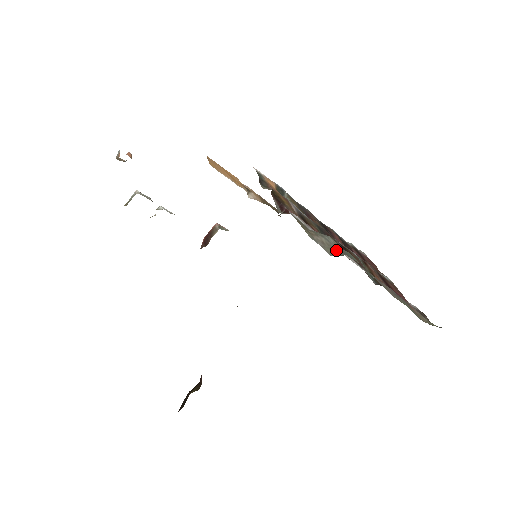
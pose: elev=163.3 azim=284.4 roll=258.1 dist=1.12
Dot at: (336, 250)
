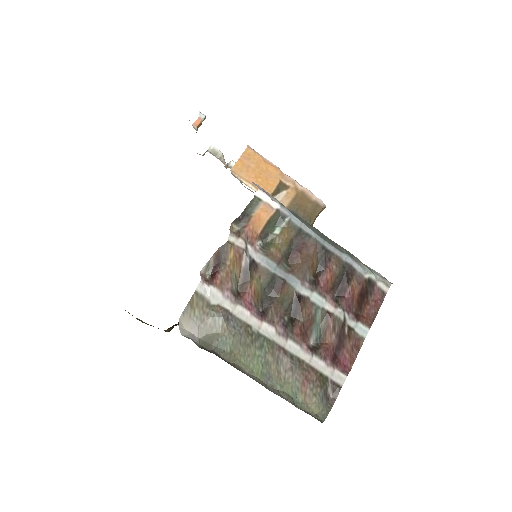
Dot at: (213, 334)
